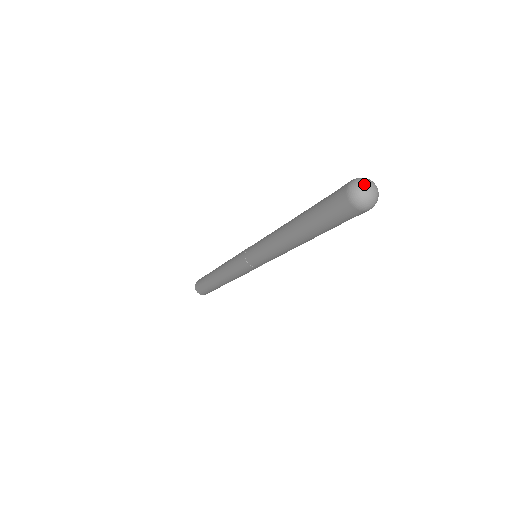
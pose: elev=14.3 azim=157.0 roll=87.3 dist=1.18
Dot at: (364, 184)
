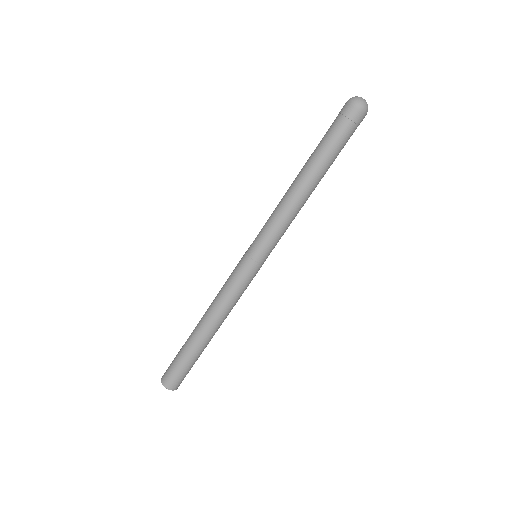
Dot at: occluded
